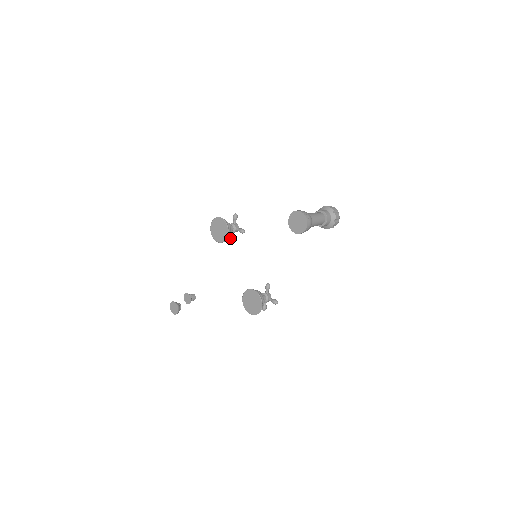
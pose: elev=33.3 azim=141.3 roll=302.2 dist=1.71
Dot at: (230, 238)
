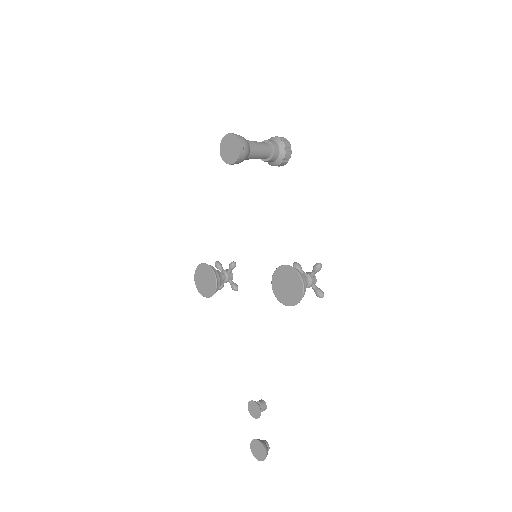
Dot at: occluded
